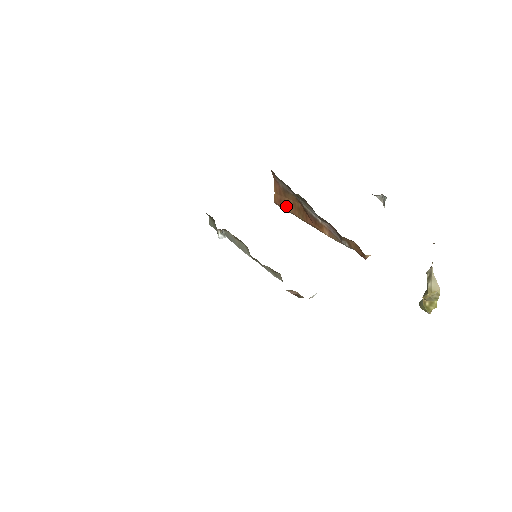
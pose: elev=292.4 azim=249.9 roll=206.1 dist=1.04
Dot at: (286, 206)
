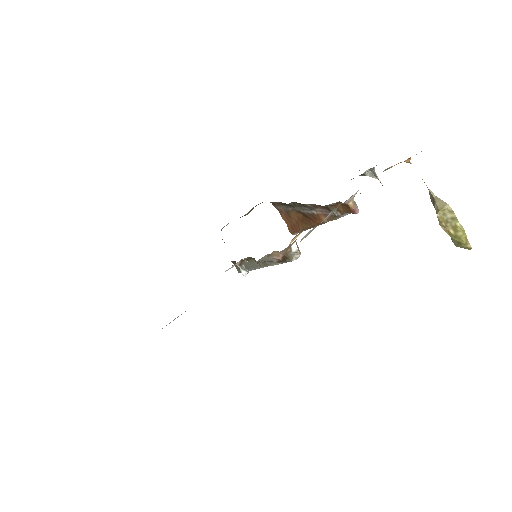
Dot at: (296, 227)
